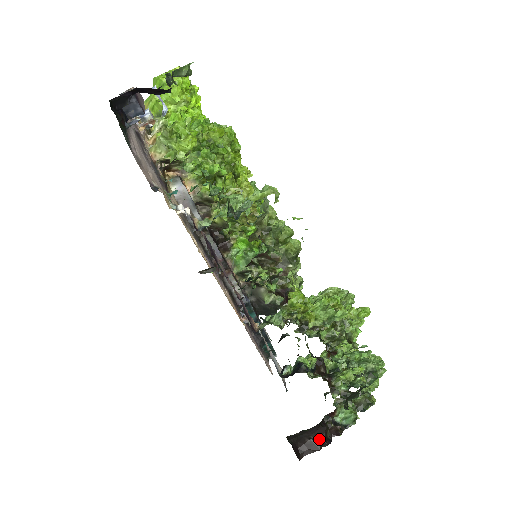
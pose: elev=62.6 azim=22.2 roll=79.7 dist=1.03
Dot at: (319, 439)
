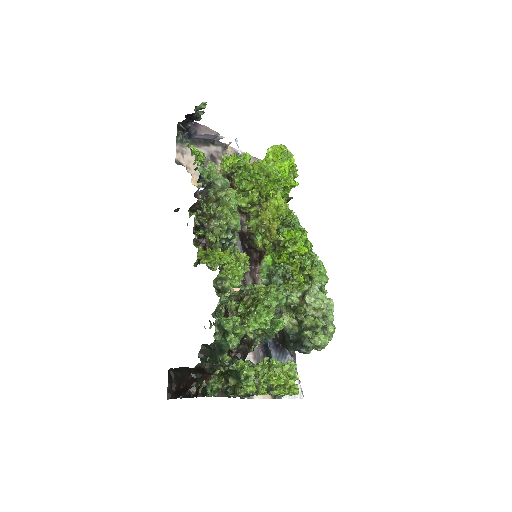
Dot at: (185, 389)
